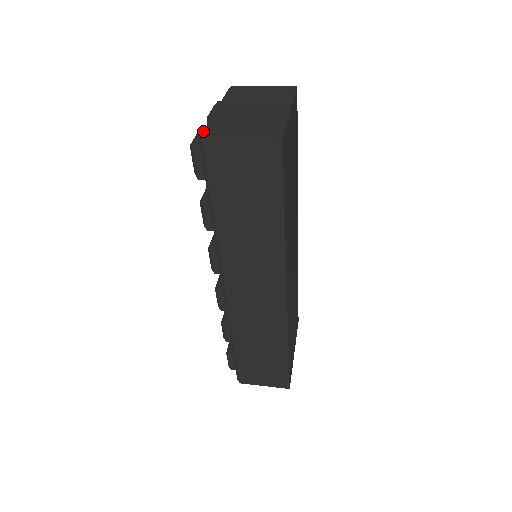
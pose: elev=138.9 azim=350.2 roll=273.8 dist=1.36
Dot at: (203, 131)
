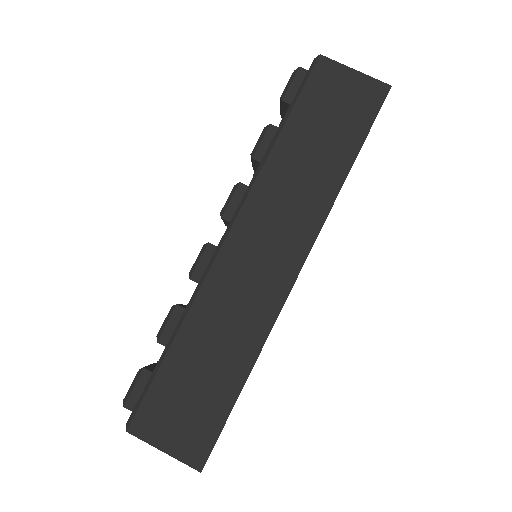
Dot at: occluded
